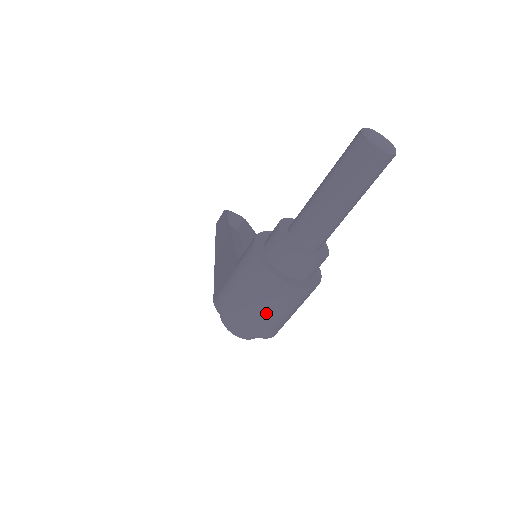
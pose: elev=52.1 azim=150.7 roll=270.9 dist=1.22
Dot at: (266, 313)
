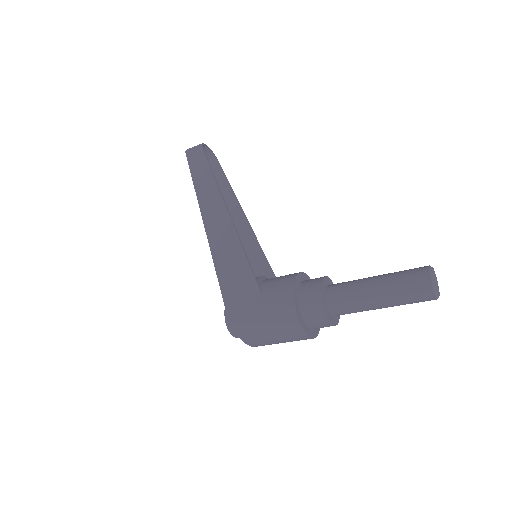
Dot at: (278, 343)
